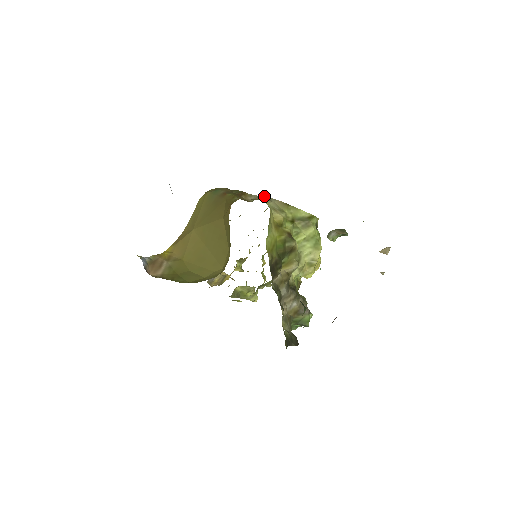
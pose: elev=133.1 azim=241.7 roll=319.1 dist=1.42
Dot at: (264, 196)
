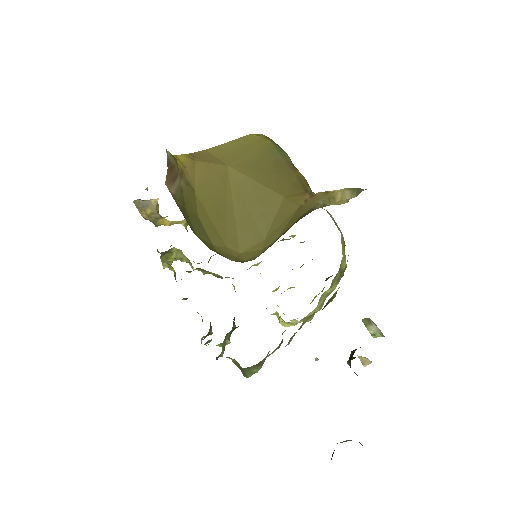
Dot at: occluded
